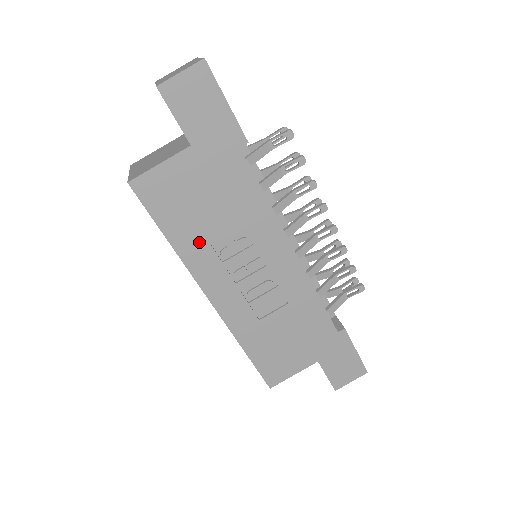
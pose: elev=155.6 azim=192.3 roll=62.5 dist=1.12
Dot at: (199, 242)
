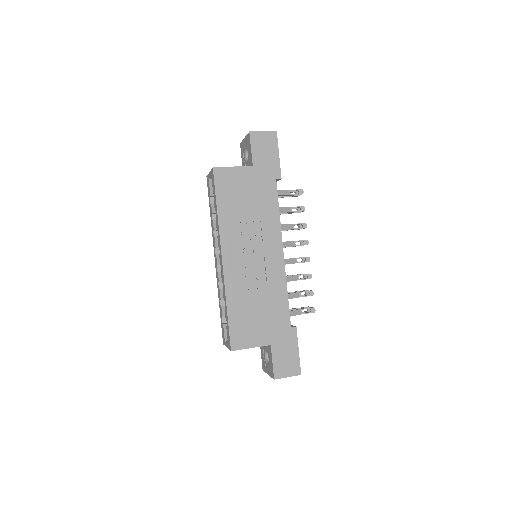
Dot at: (233, 219)
